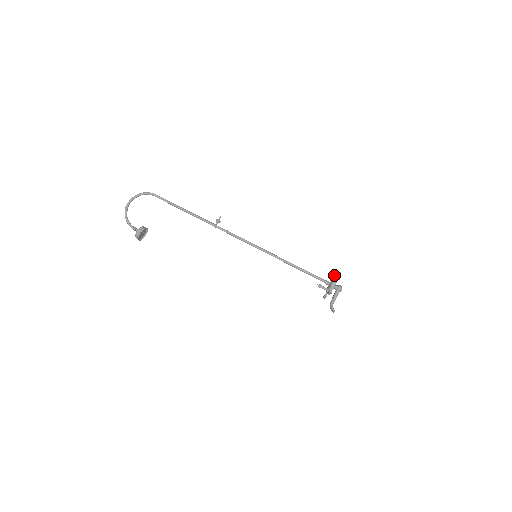
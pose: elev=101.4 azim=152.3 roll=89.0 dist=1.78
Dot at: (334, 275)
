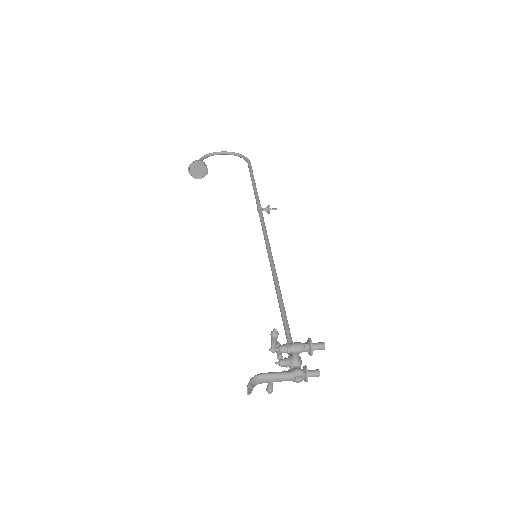
Dot at: occluded
